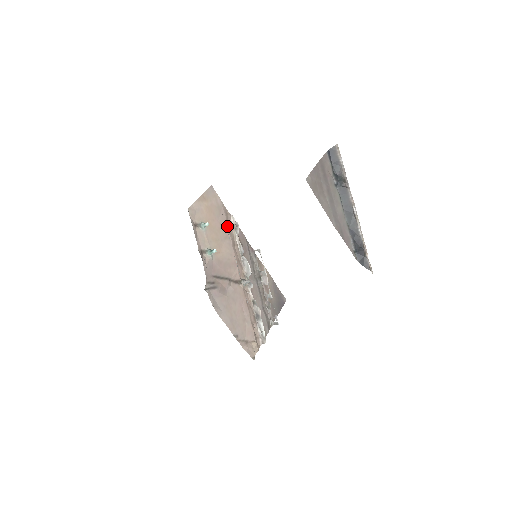
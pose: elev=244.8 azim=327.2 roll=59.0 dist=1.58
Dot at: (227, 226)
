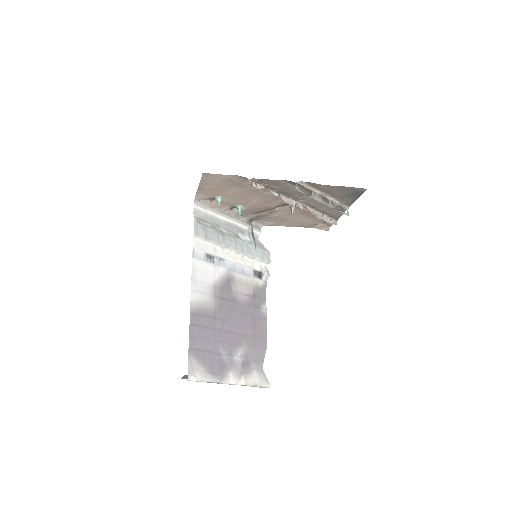
Dot at: (246, 185)
